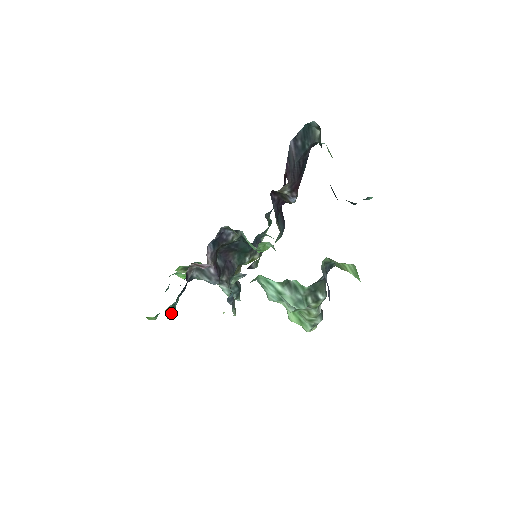
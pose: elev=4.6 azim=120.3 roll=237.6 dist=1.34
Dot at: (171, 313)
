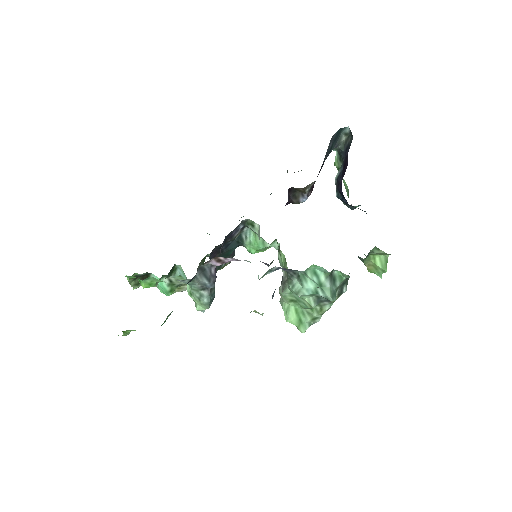
Dot at: (164, 322)
